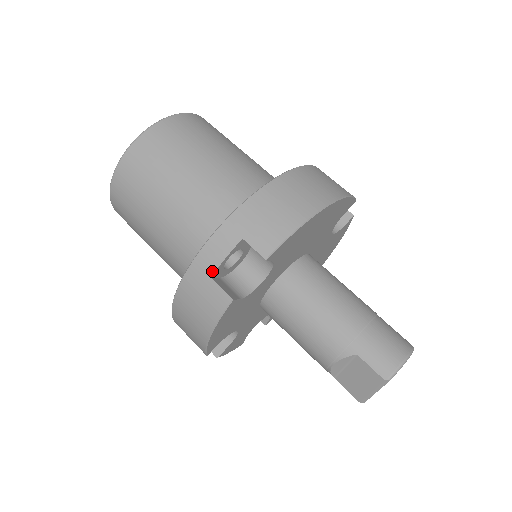
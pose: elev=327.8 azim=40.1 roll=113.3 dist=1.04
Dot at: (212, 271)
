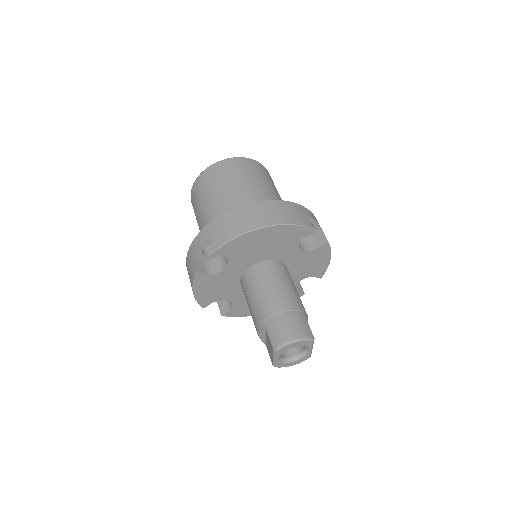
Dot at: (194, 254)
